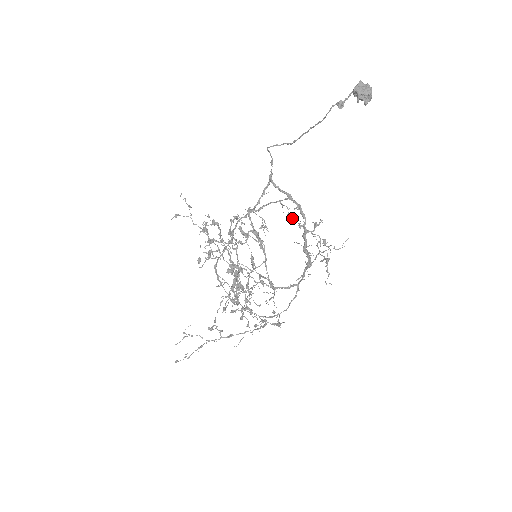
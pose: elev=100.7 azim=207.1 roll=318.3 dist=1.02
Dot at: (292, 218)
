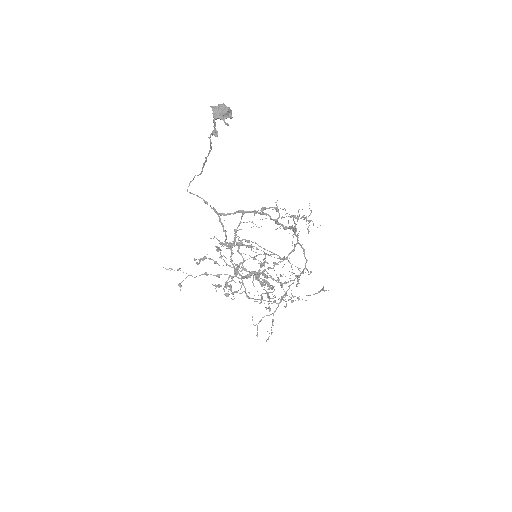
Dot at: (261, 226)
